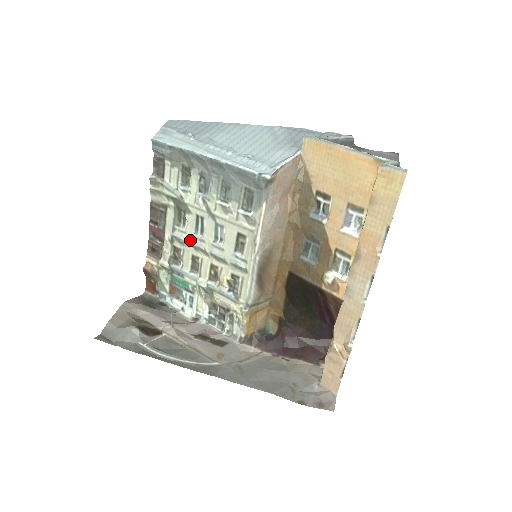
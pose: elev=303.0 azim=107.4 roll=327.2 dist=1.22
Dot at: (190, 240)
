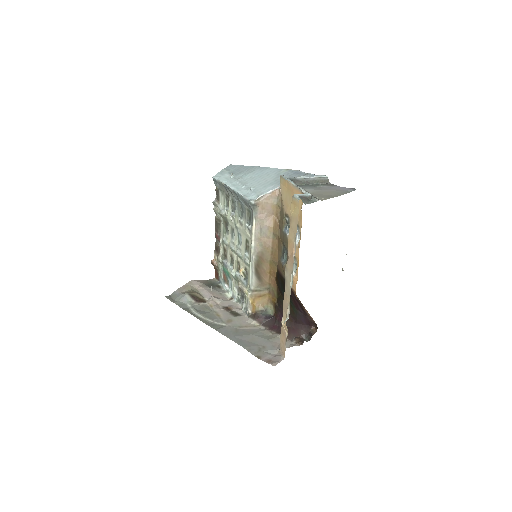
Dot at: (229, 243)
